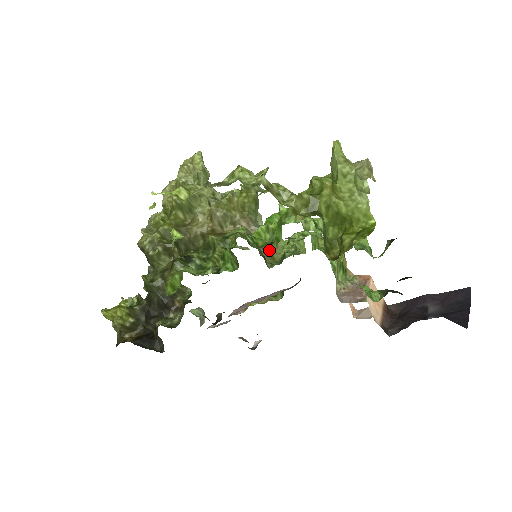
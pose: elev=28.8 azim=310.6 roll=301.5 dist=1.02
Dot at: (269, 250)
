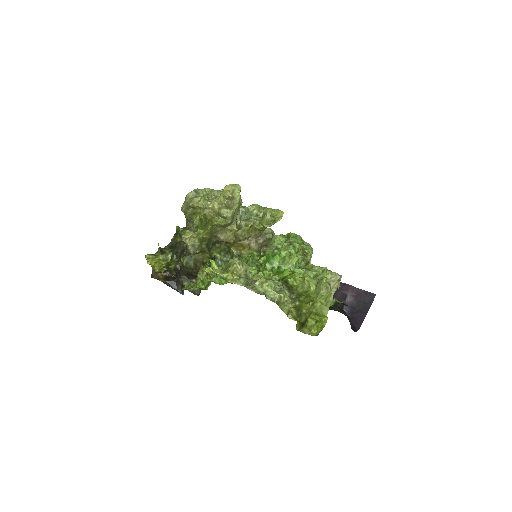
Dot at: (265, 244)
